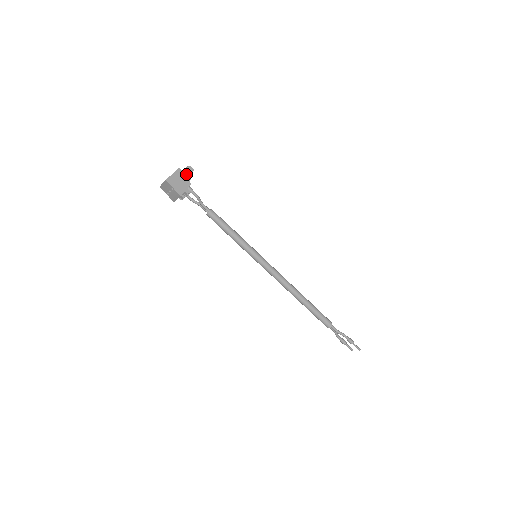
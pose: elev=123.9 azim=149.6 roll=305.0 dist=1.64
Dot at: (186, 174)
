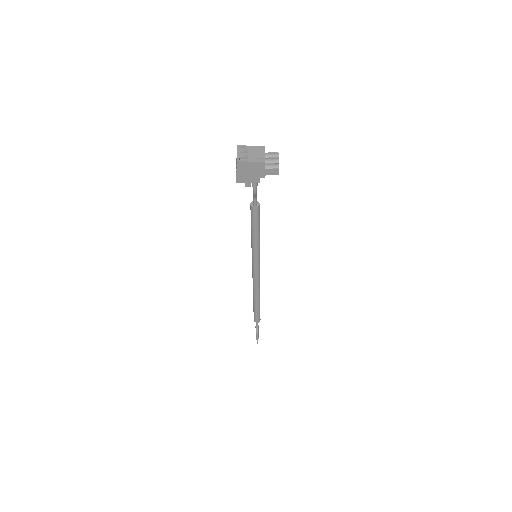
Dot at: (266, 172)
